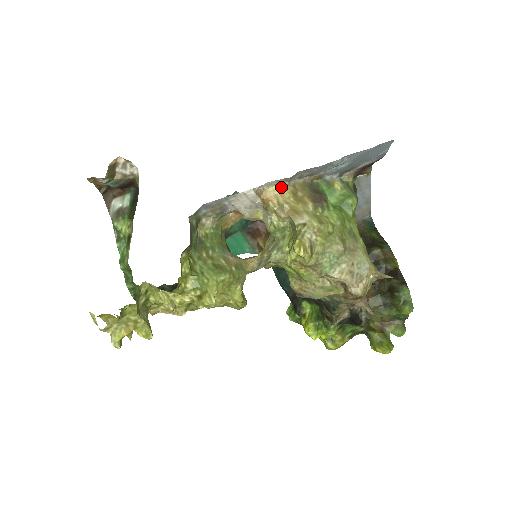
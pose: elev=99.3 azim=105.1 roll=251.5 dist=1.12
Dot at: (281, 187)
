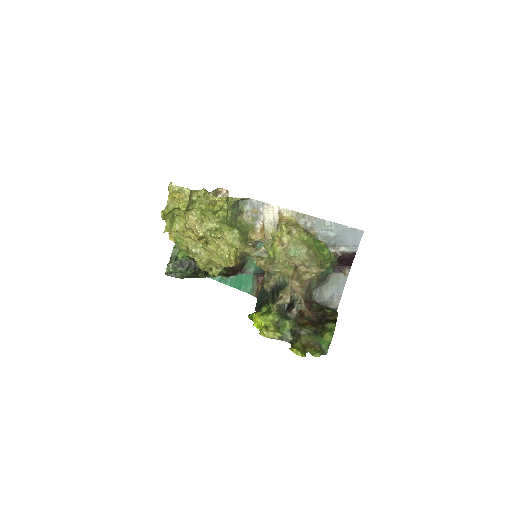
Dot at: (293, 218)
